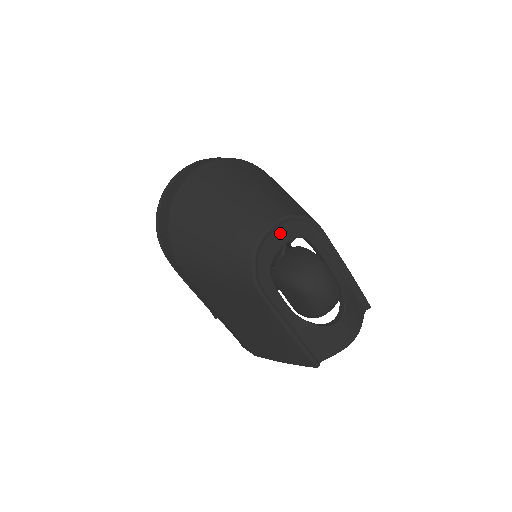
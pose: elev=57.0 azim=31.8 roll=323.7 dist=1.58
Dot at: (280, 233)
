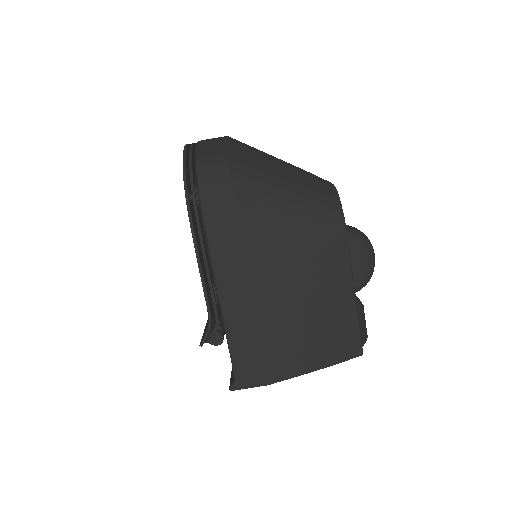
Dot at: occluded
